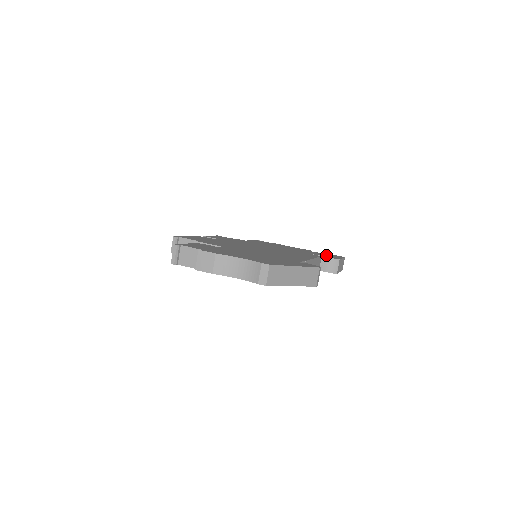
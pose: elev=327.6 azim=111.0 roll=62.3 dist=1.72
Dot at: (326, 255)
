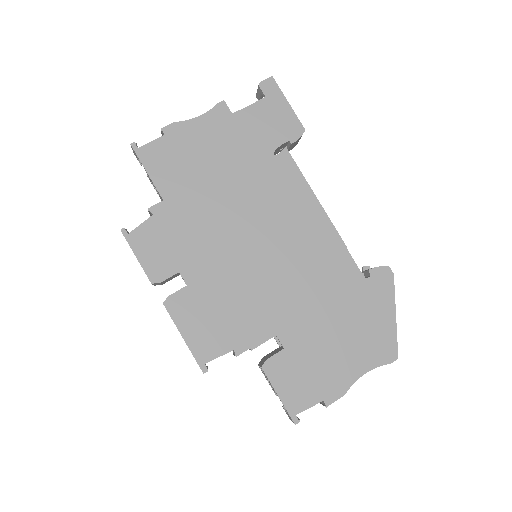
Dot at: (272, 121)
